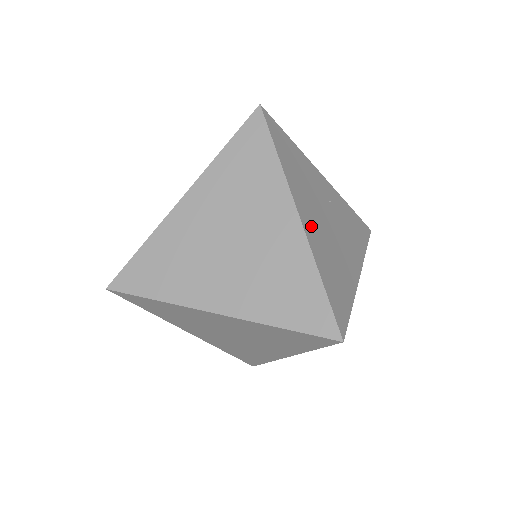
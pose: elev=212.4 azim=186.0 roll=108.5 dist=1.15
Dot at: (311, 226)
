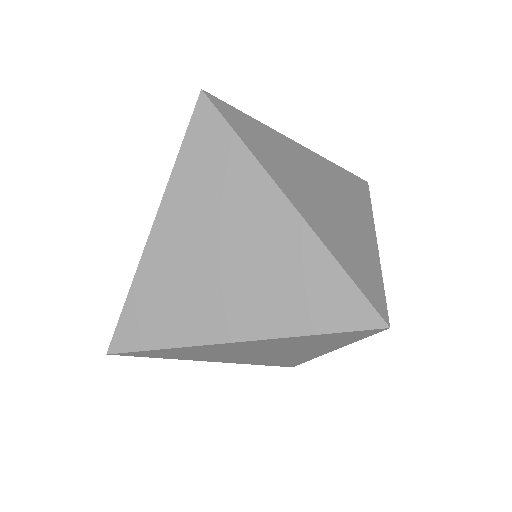
Dot at: occluded
